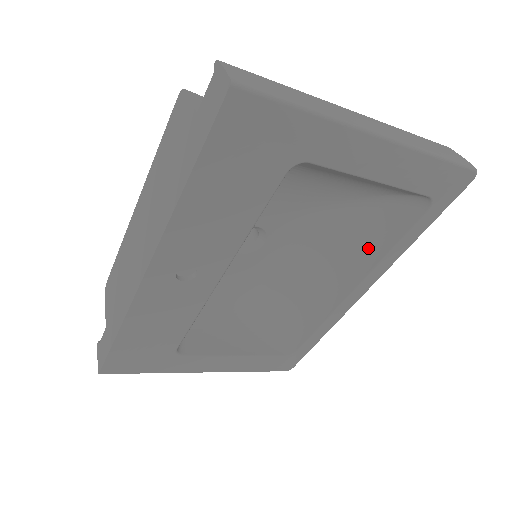
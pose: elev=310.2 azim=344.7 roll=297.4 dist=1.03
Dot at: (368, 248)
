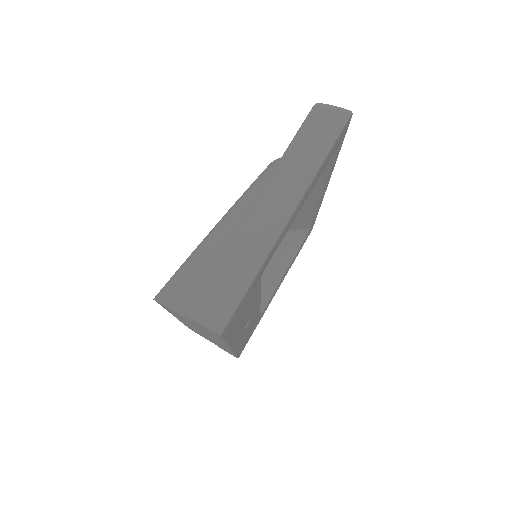
Dot at: occluded
